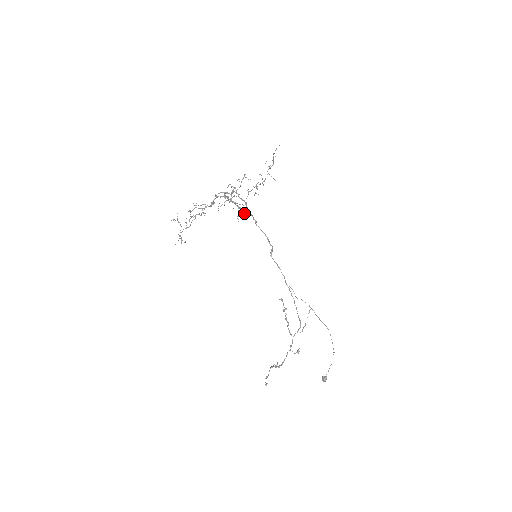
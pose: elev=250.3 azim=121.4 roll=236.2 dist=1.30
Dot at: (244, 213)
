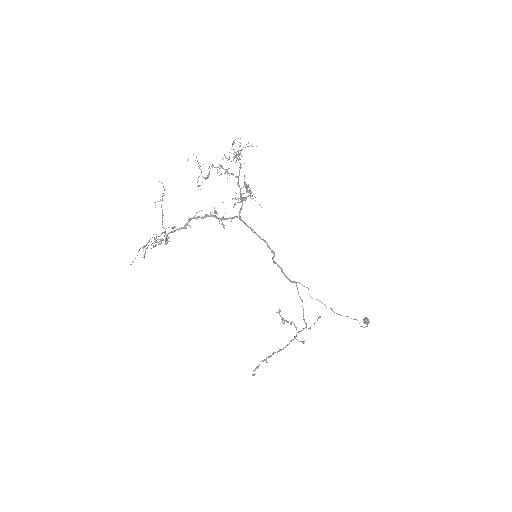
Dot at: (231, 220)
